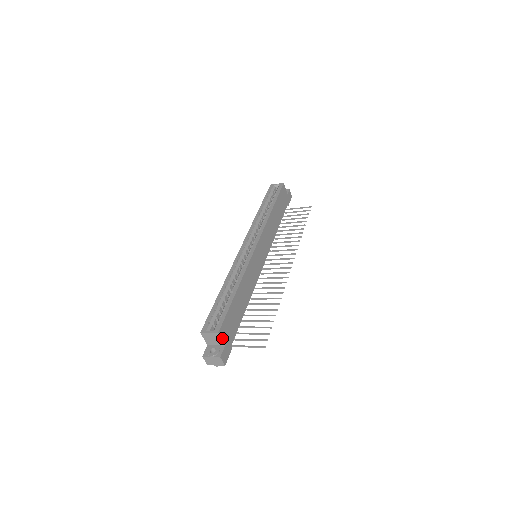
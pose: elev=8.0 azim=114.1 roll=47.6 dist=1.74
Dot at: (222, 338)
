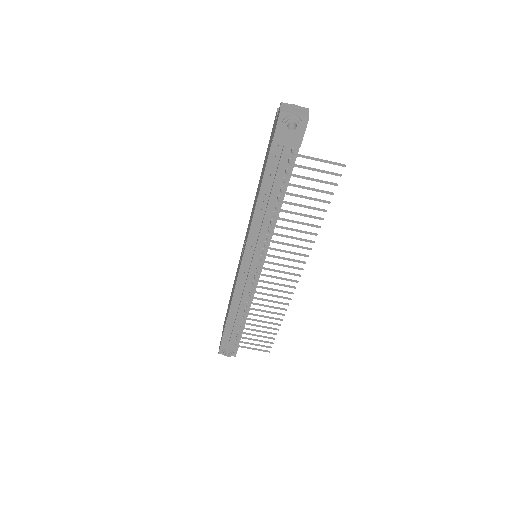
Dot at: occluded
